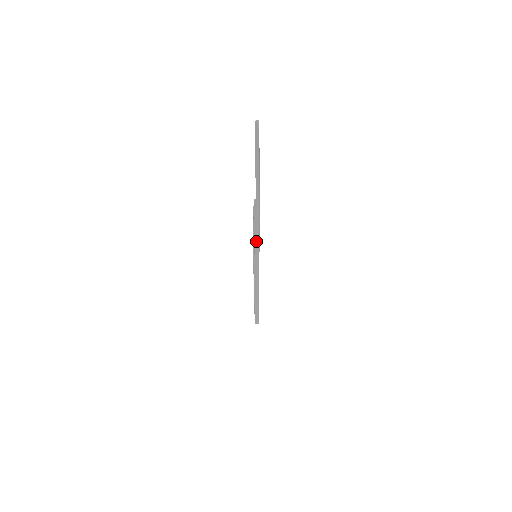
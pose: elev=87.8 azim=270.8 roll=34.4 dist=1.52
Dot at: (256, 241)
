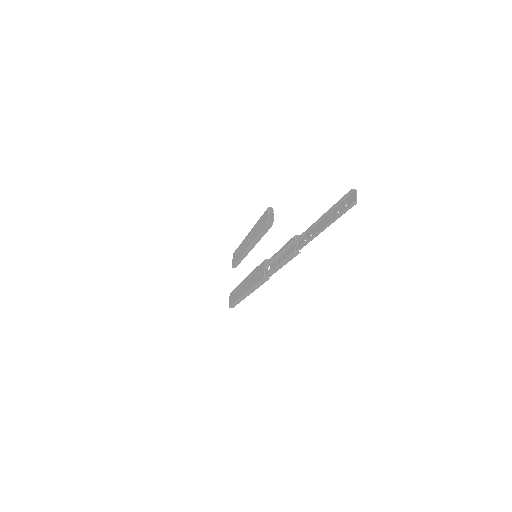
Dot at: (278, 267)
